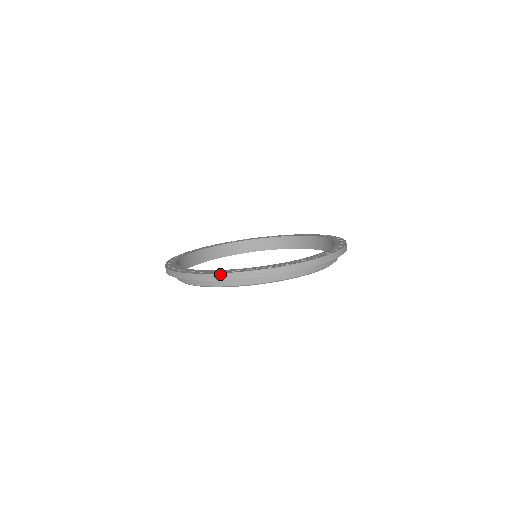
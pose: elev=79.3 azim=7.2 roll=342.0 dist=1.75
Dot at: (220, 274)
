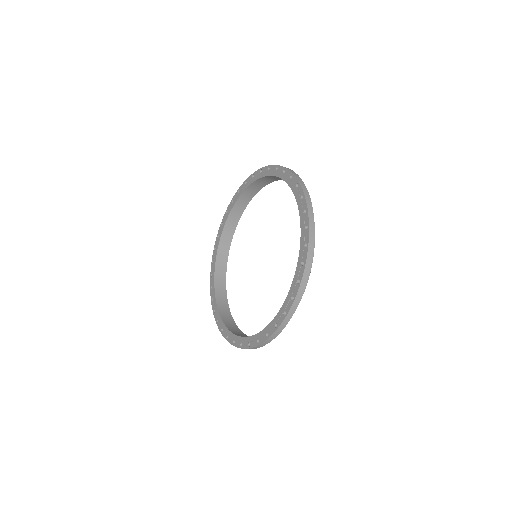
Dot at: occluded
